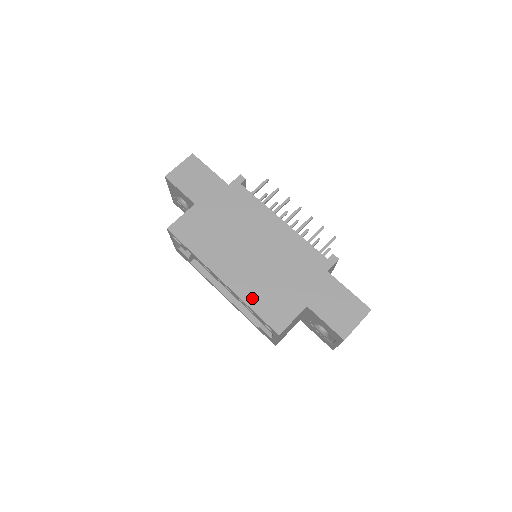
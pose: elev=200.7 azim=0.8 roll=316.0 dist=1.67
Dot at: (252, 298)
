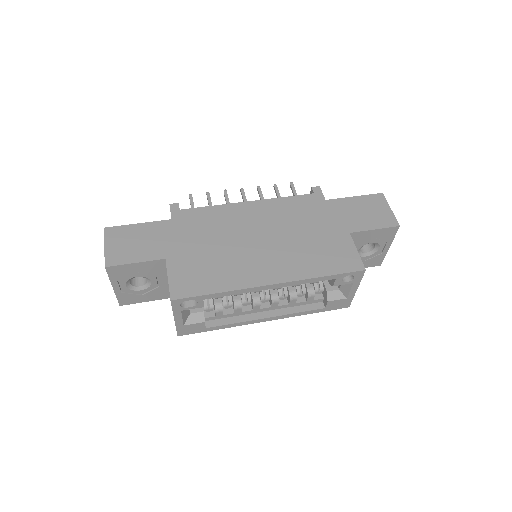
Dot at: (312, 269)
